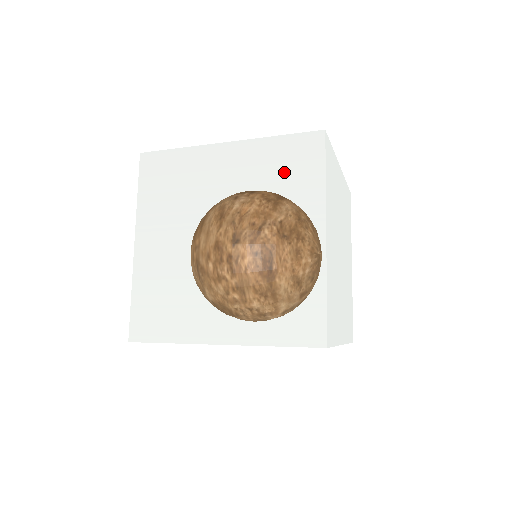
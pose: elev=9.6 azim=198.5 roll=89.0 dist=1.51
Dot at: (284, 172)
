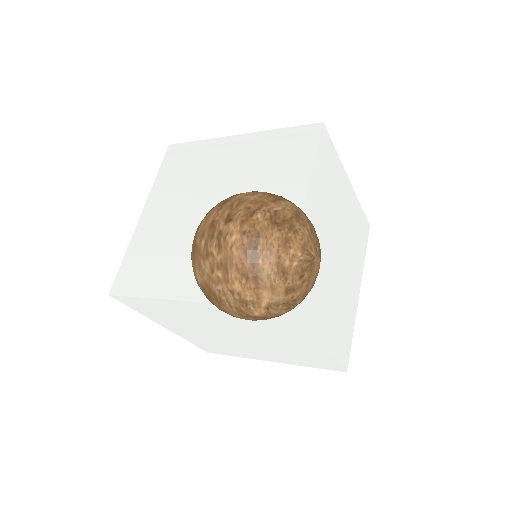
Dot at: (280, 156)
